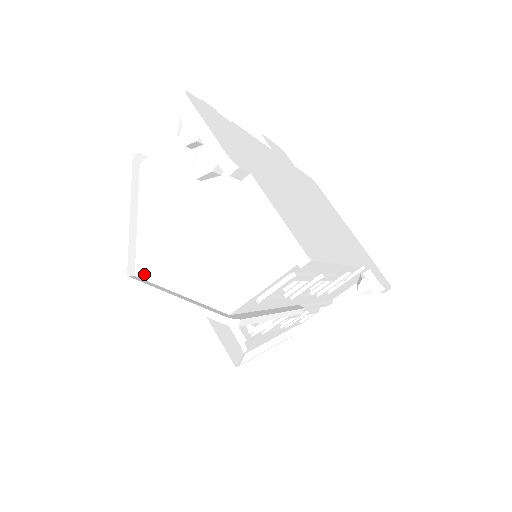
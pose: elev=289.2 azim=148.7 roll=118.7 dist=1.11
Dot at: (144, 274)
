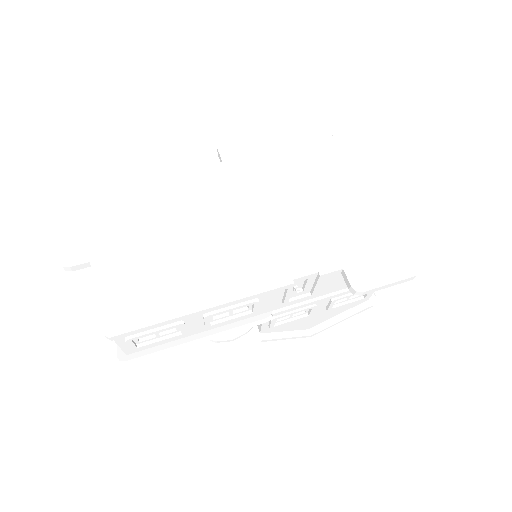
Dot at: occluded
